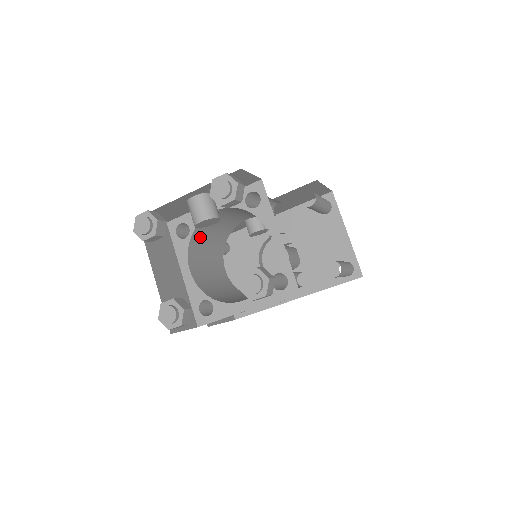
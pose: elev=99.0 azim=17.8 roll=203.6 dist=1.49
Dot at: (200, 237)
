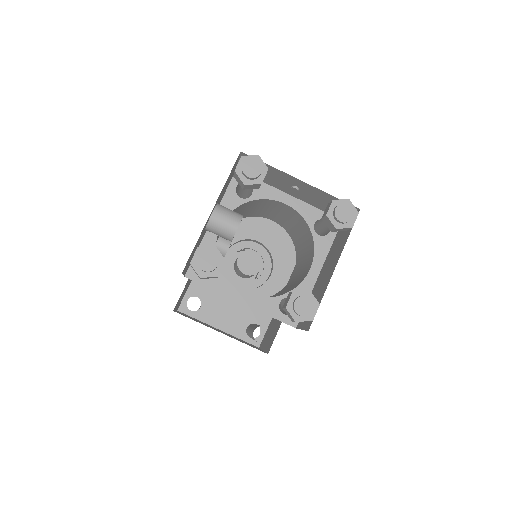
Dot at: occluded
